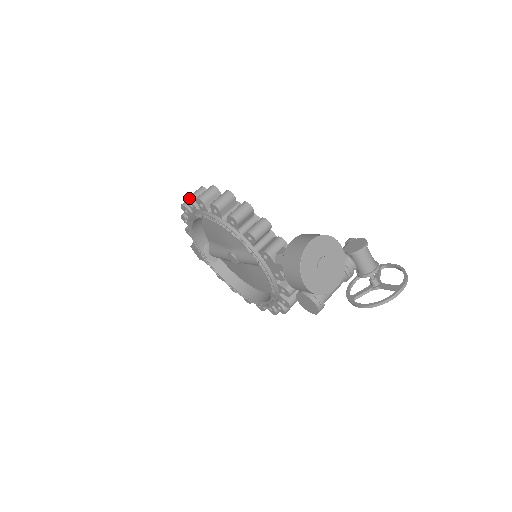
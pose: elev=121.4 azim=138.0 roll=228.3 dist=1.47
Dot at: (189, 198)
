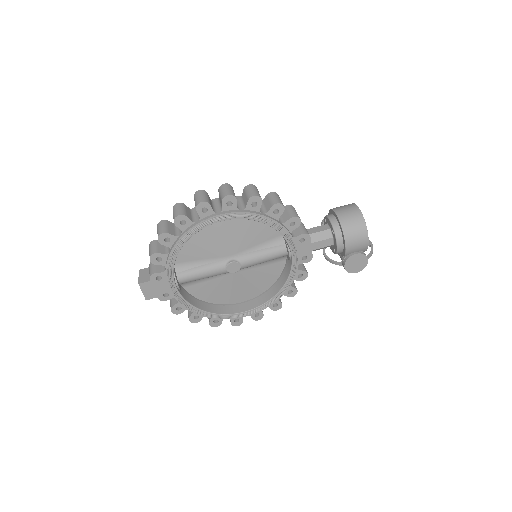
Dot at: (205, 200)
